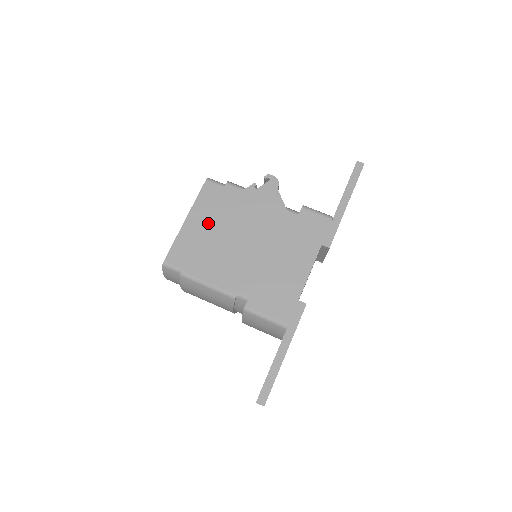
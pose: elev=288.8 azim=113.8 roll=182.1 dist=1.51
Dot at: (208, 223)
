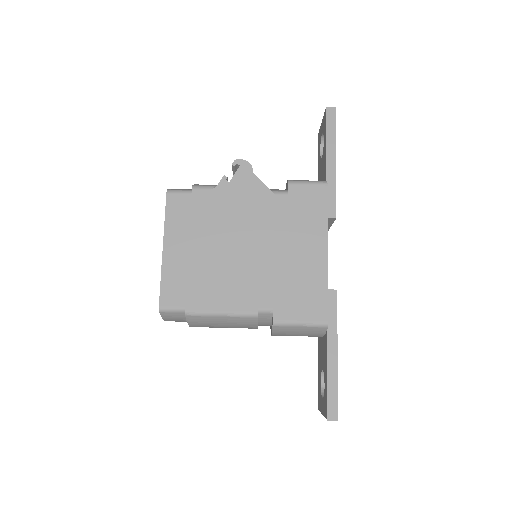
Dot at: (191, 243)
